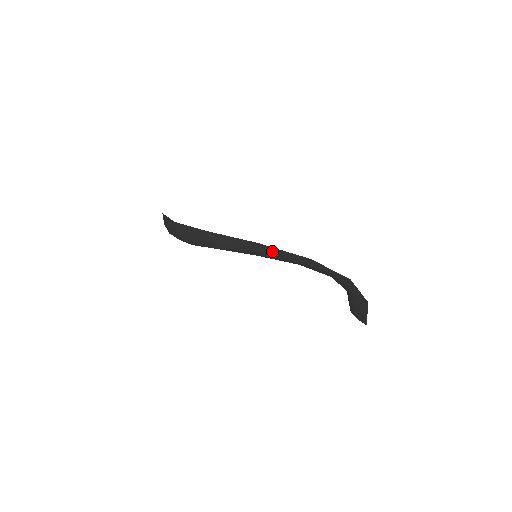
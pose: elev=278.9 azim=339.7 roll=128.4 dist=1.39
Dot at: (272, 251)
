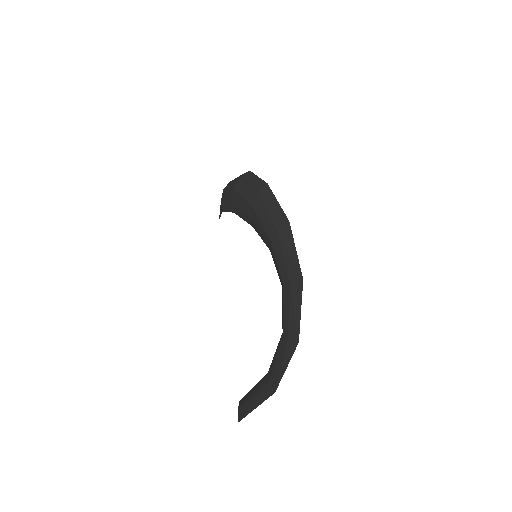
Dot at: (288, 241)
